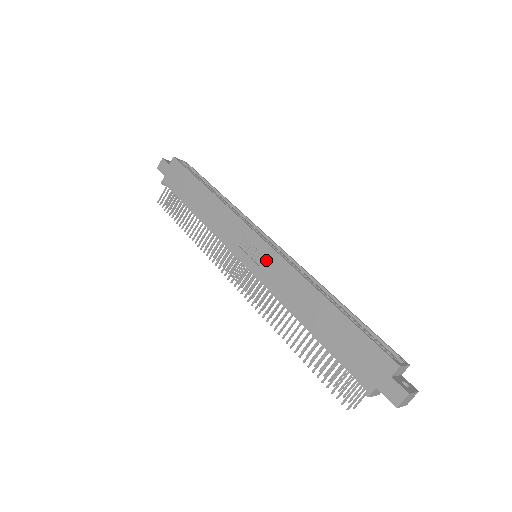
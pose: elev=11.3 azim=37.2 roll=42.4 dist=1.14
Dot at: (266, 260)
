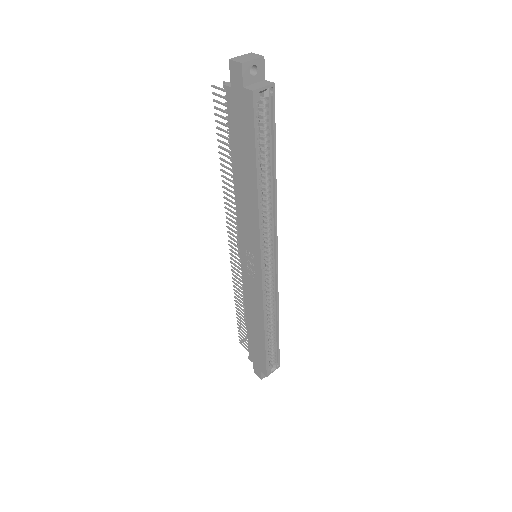
Dot at: (254, 280)
